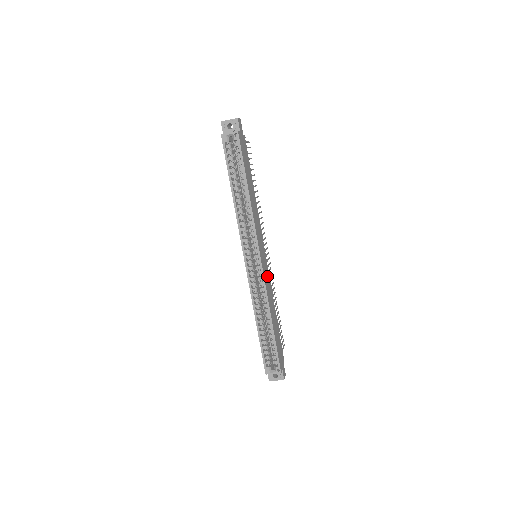
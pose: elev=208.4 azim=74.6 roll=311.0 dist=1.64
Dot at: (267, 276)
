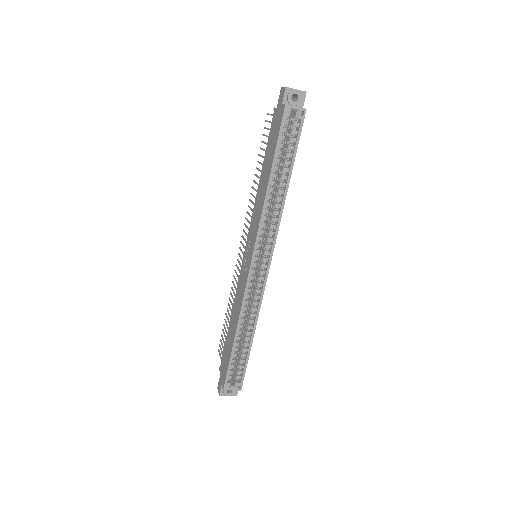
Dot at: occluded
